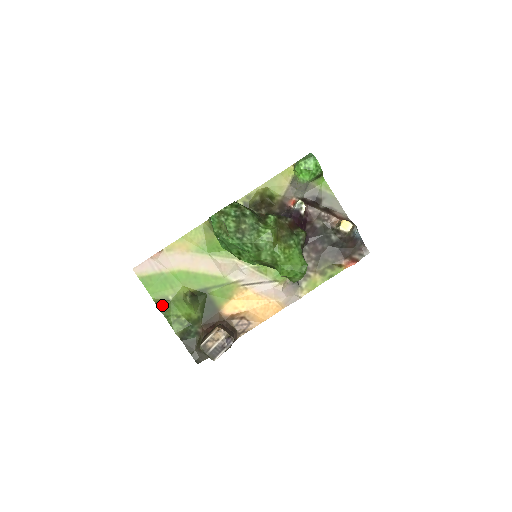
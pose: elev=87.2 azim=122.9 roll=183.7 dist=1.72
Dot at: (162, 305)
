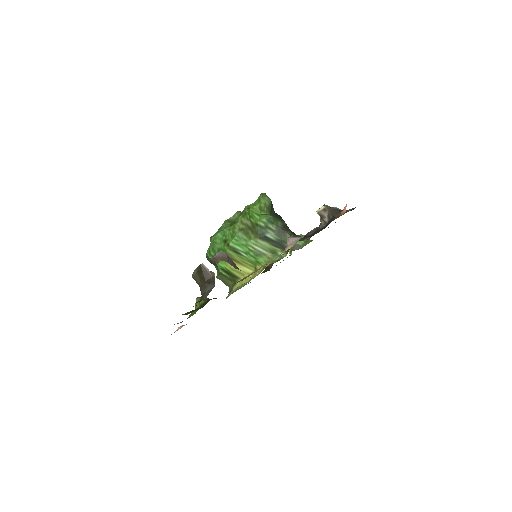
Dot at: occluded
